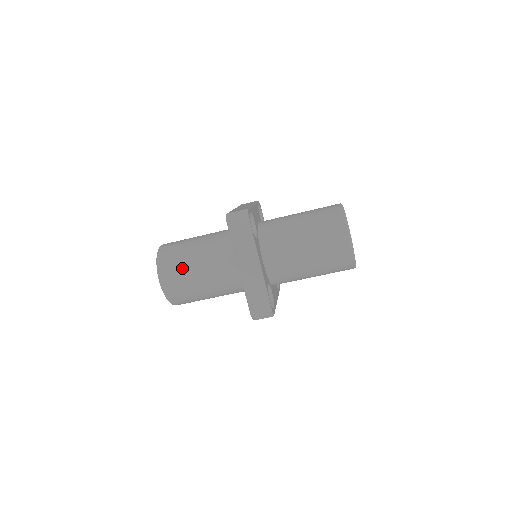
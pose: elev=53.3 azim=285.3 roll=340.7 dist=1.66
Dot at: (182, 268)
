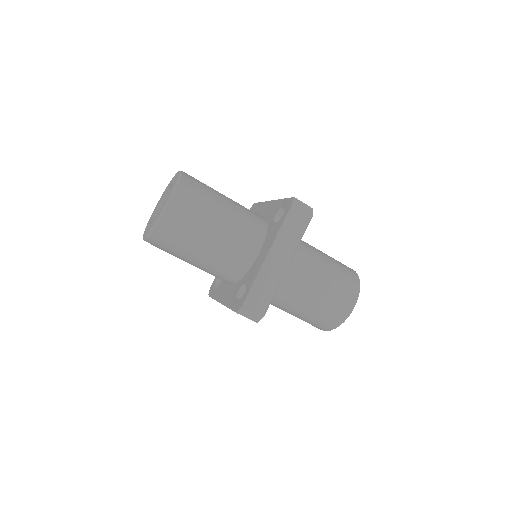
Dot at: (203, 208)
